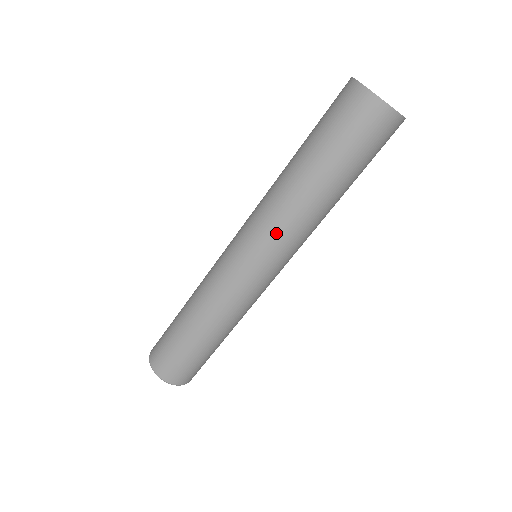
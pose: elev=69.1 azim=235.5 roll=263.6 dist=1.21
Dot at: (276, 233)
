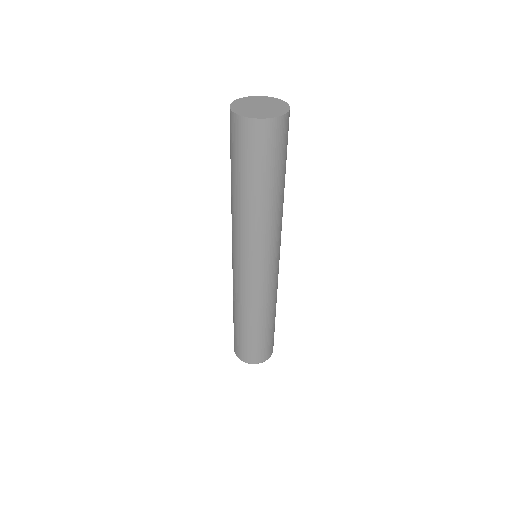
Dot at: (253, 242)
